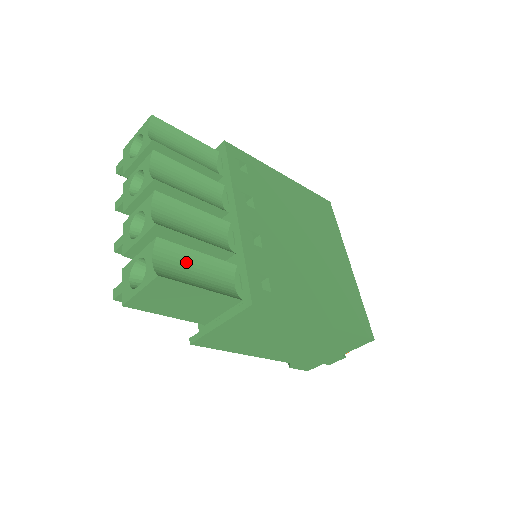
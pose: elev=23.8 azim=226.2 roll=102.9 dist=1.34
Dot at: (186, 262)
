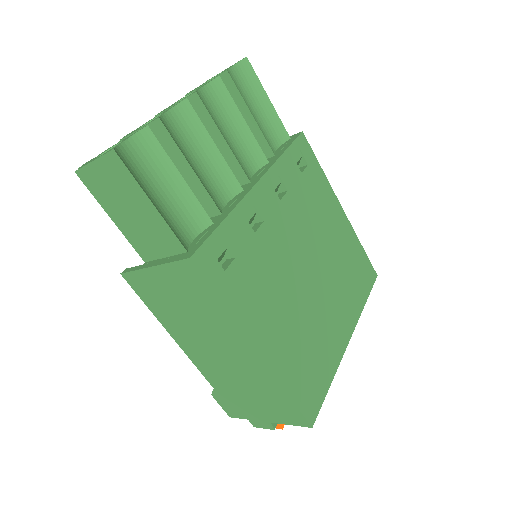
Dot at: (161, 173)
